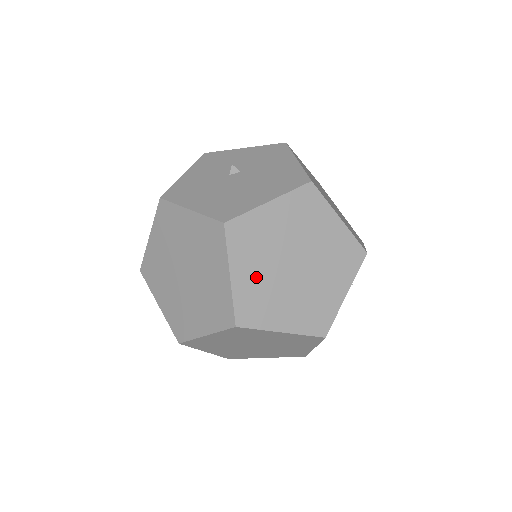
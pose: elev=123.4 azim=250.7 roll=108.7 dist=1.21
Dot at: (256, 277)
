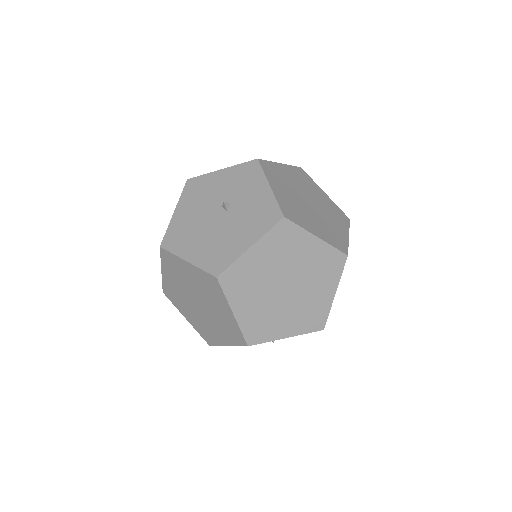
Dot at: (175, 285)
